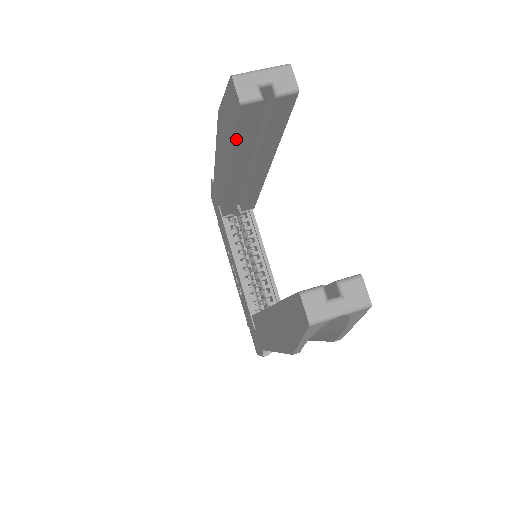
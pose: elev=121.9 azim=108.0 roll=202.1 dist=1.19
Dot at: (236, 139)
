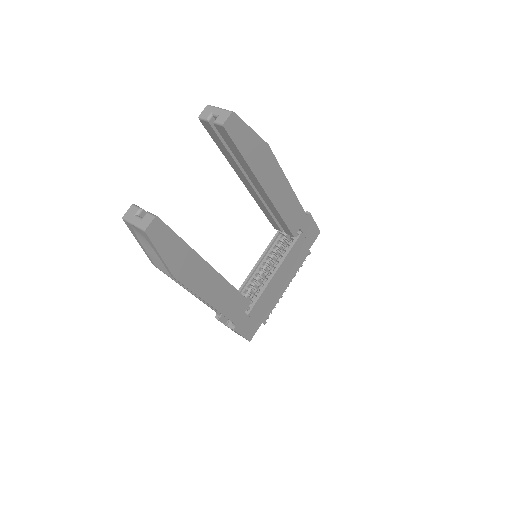
Dot at: (219, 146)
